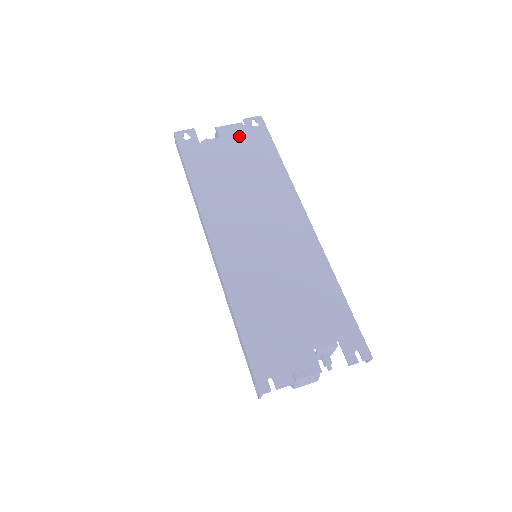
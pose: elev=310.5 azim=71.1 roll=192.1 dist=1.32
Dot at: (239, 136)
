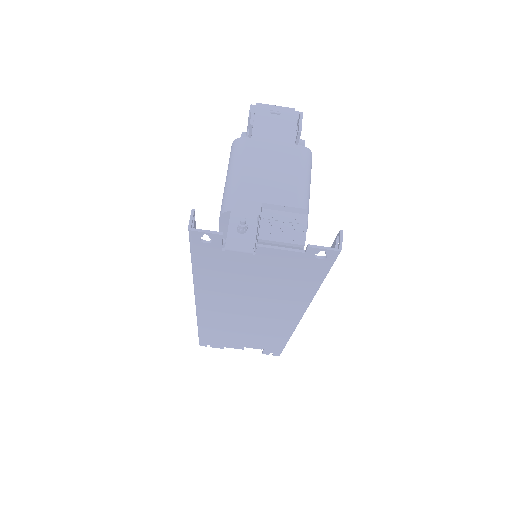
Dot at: (284, 260)
